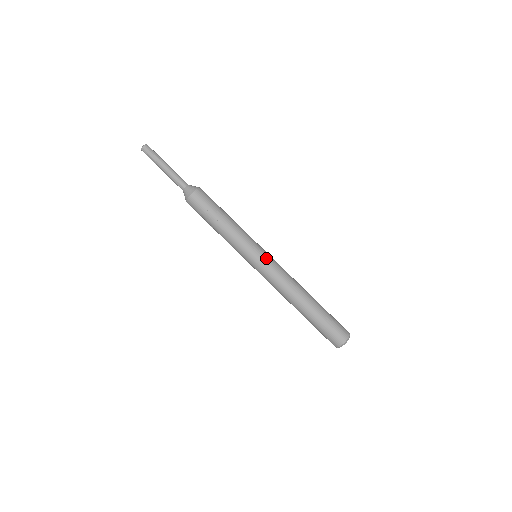
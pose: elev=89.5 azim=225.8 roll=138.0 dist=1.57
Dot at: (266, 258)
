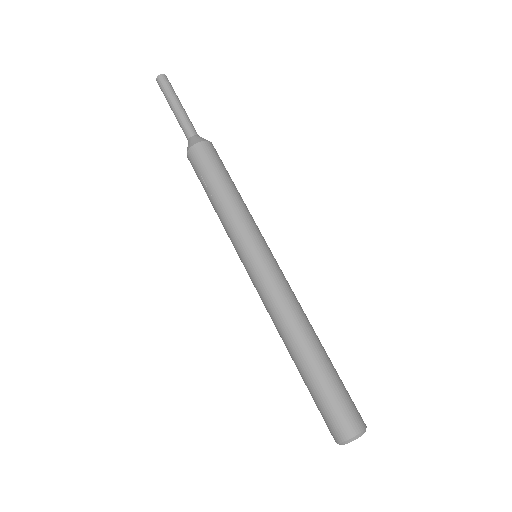
Dot at: (258, 265)
